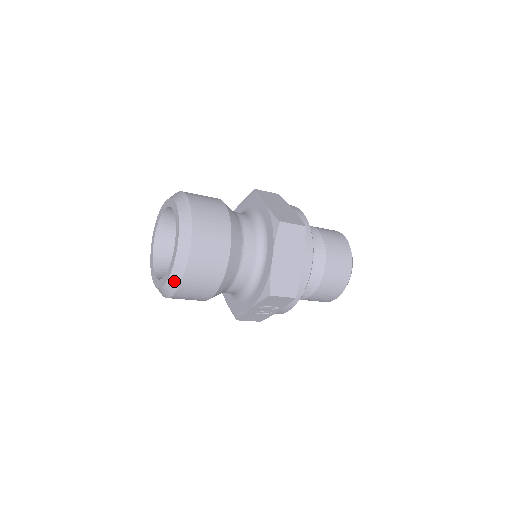
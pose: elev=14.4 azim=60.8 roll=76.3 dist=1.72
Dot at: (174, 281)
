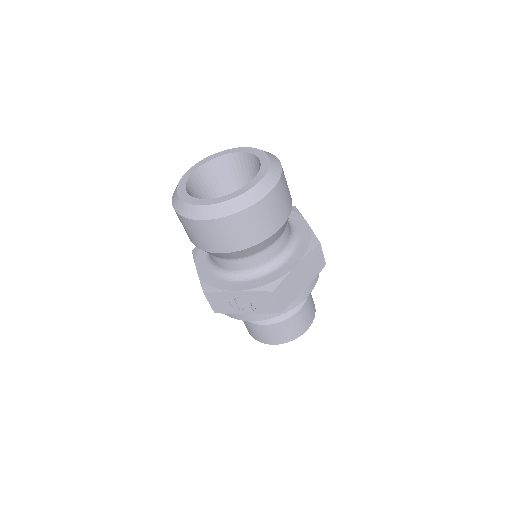
Dot at: (224, 209)
